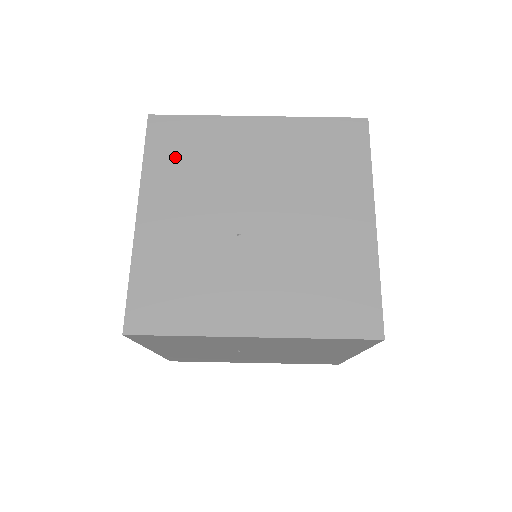
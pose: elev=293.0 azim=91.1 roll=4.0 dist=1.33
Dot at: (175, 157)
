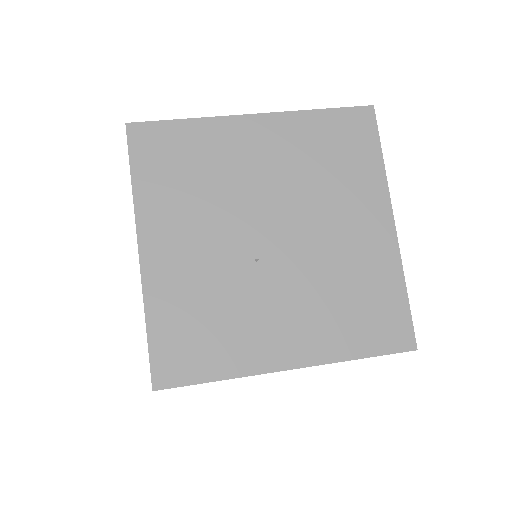
Dot at: (169, 175)
